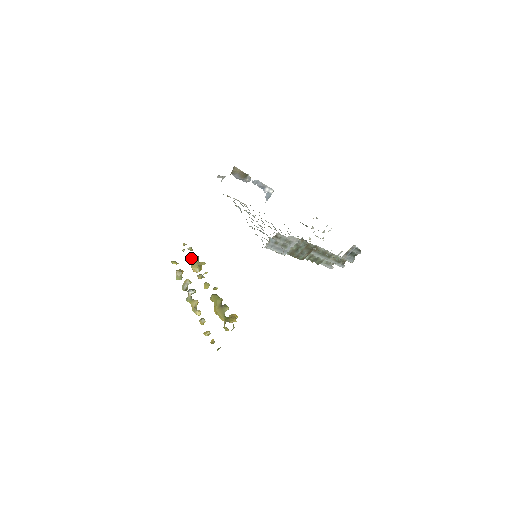
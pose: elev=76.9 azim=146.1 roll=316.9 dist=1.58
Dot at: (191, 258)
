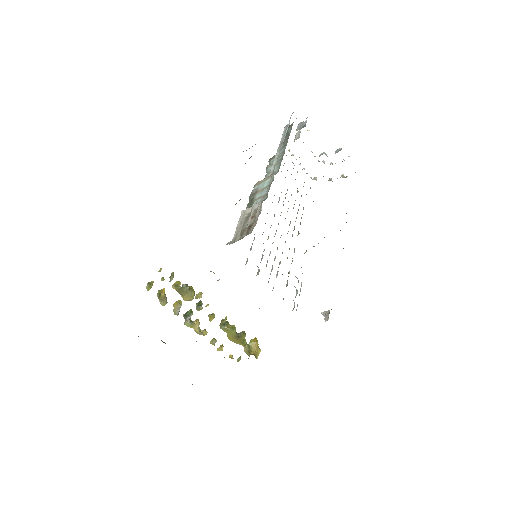
Dot at: (179, 290)
